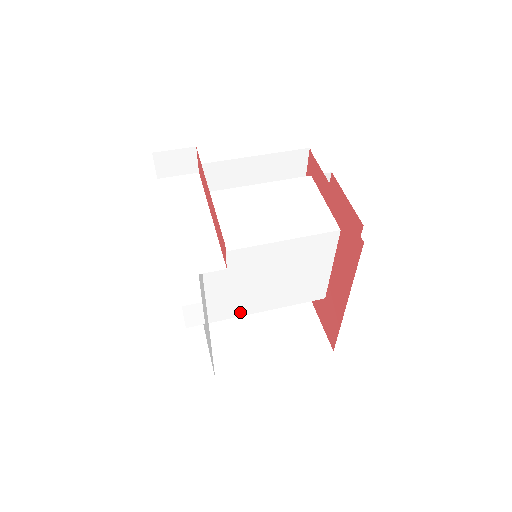
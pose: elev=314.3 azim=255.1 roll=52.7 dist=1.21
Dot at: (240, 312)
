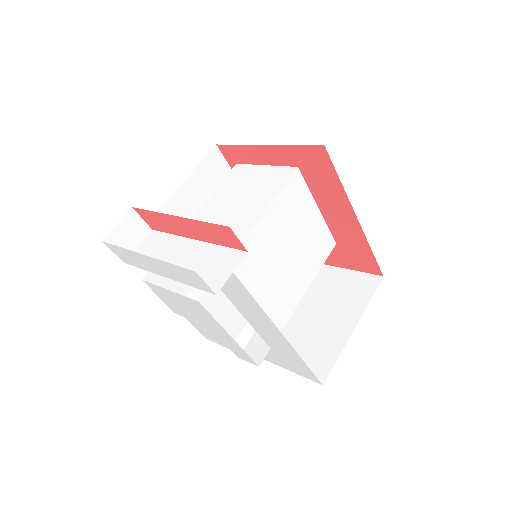
Dot at: (287, 312)
